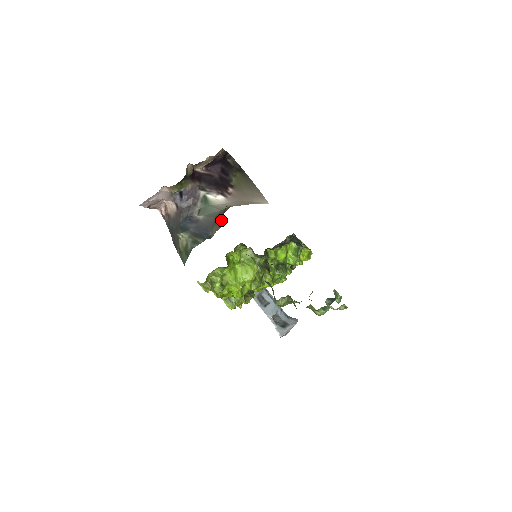
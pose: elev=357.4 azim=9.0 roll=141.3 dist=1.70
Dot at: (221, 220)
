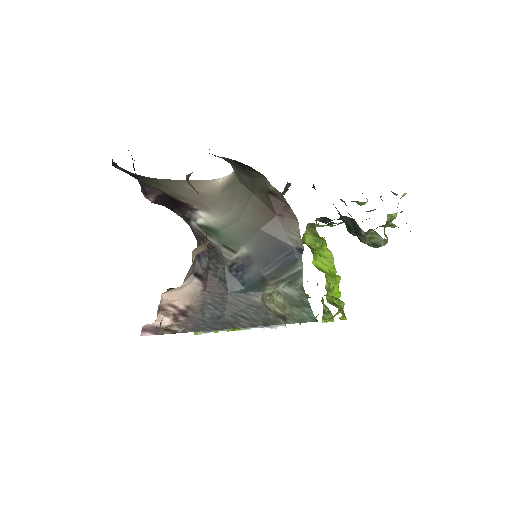
Dot at: (285, 216)
